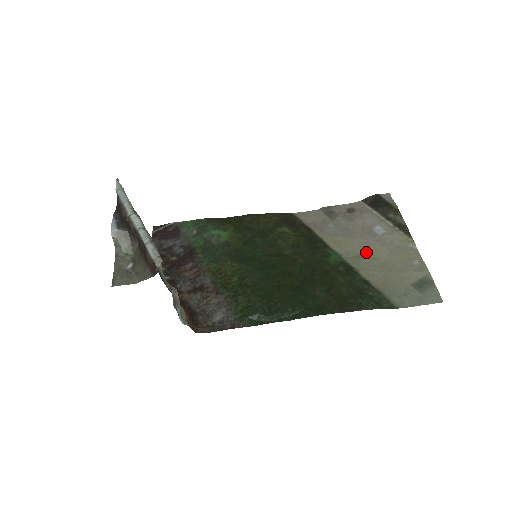
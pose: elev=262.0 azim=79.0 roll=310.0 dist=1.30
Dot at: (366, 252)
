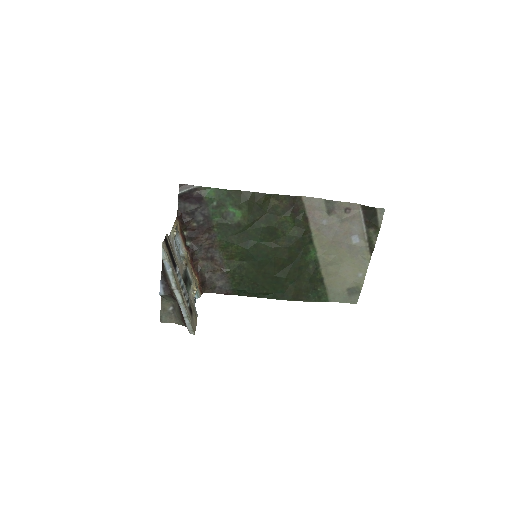
Dot at: (336, 254)
